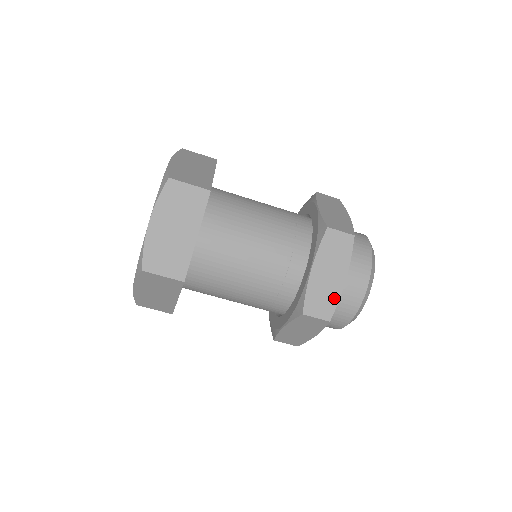
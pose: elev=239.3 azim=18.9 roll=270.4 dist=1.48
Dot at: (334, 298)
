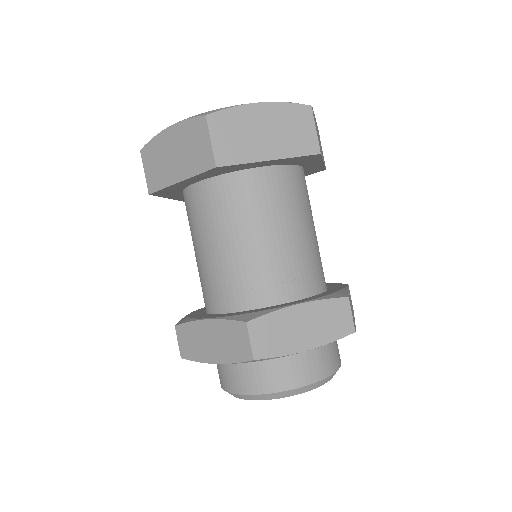
Dot at: (282, 349)
